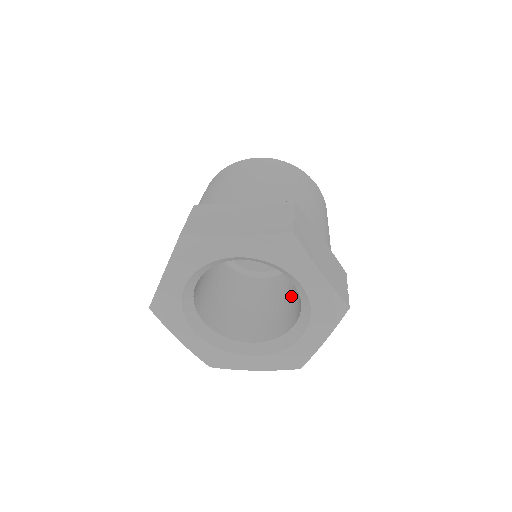
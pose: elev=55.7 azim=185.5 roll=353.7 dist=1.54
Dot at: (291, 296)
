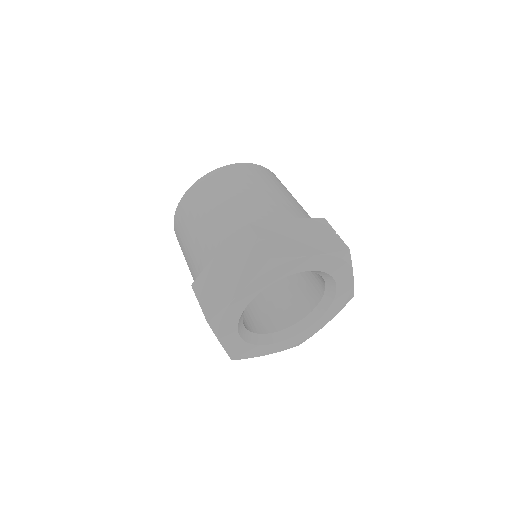
Dot at: (286, 288)
